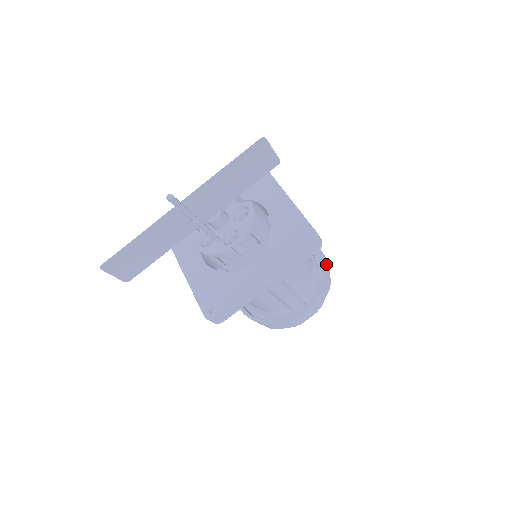
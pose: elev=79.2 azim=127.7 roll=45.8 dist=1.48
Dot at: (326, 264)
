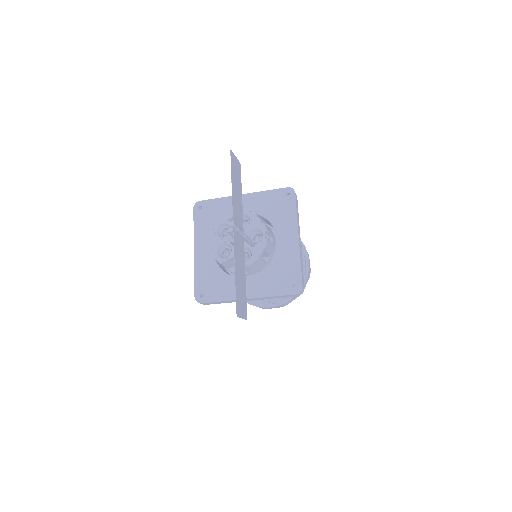
Dot at: occluded
